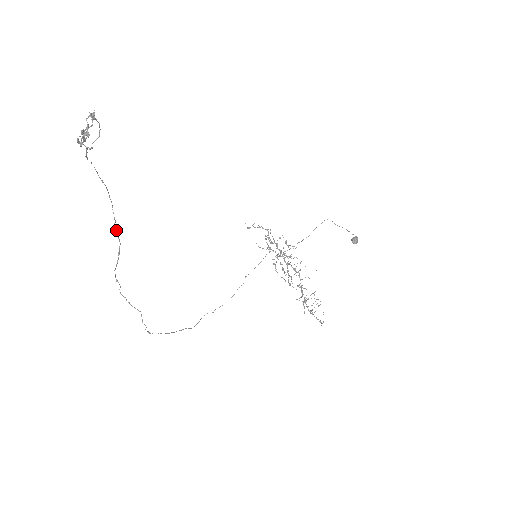
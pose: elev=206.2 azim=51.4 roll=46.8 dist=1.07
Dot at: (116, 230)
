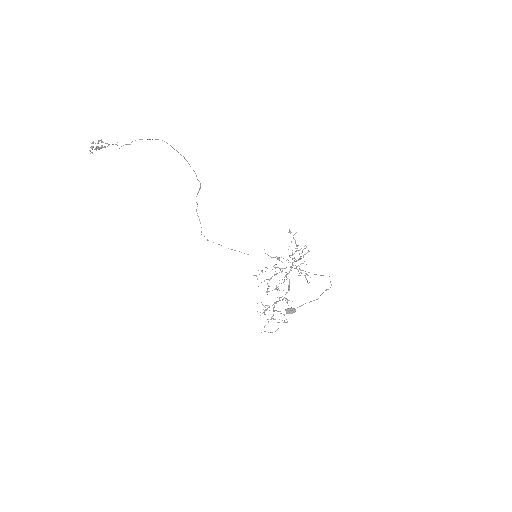
Dot at: occluded
